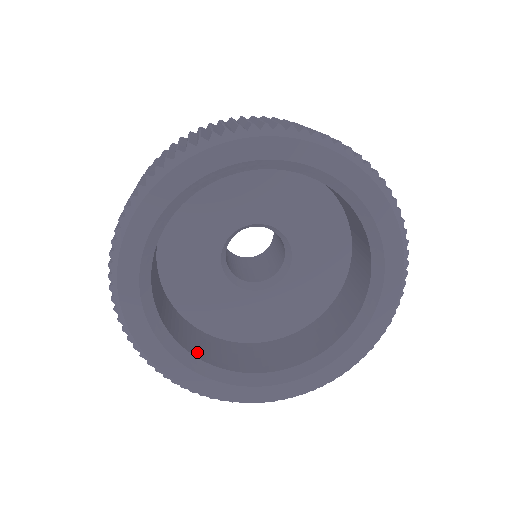
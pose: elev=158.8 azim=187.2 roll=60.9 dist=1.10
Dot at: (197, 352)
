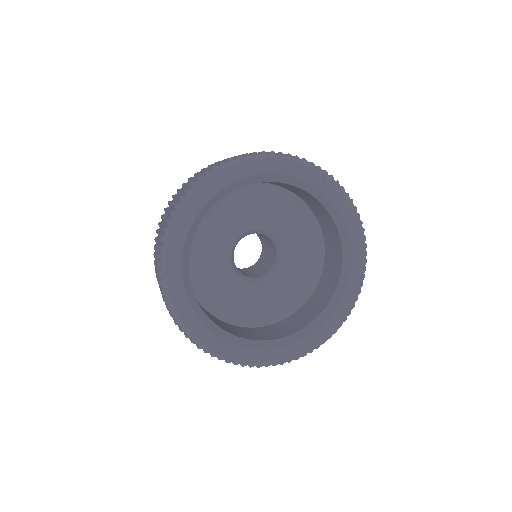
Dot at: (277, 336)
